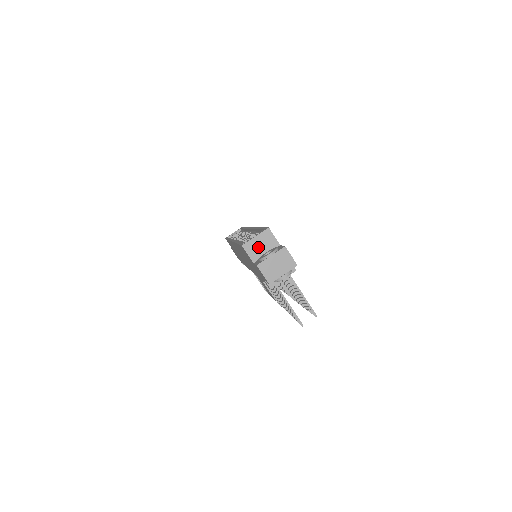
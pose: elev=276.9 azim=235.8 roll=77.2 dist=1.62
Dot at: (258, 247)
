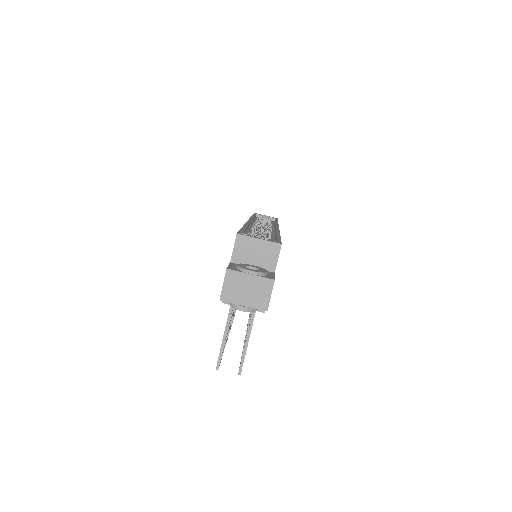
Dot at: (251, 252)
